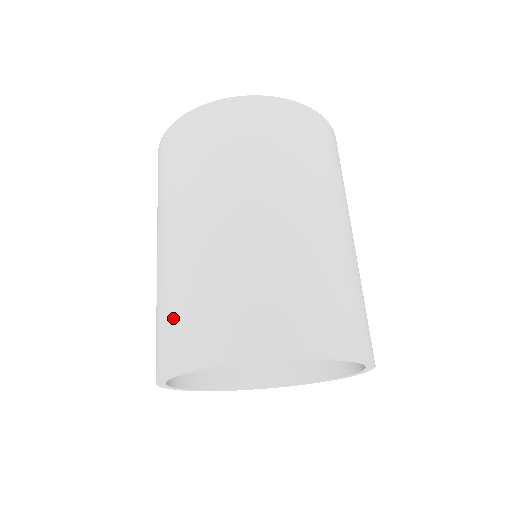
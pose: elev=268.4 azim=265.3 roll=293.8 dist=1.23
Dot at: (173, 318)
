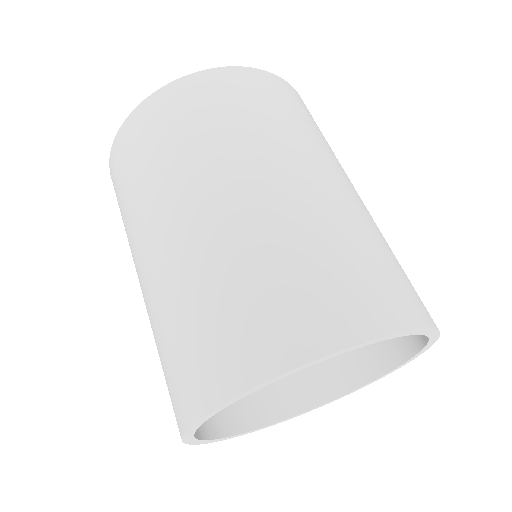
Dot at: (166, 366)
